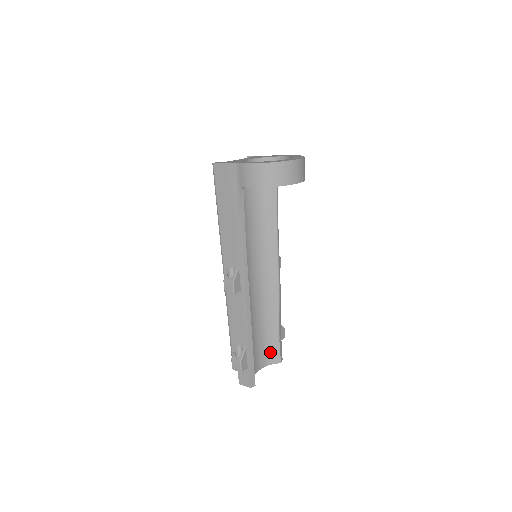
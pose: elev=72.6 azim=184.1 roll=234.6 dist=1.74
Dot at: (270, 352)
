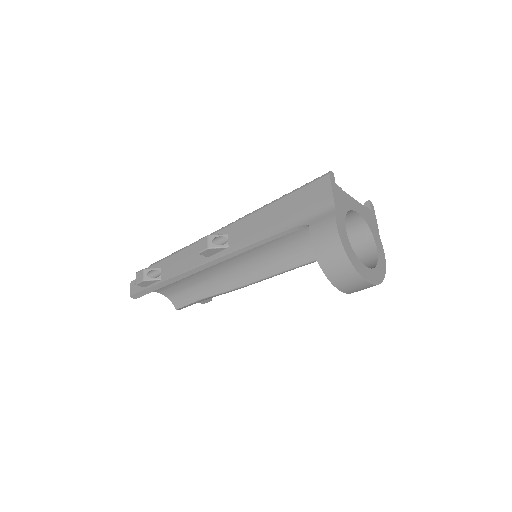
Dot at: (180, 296)
